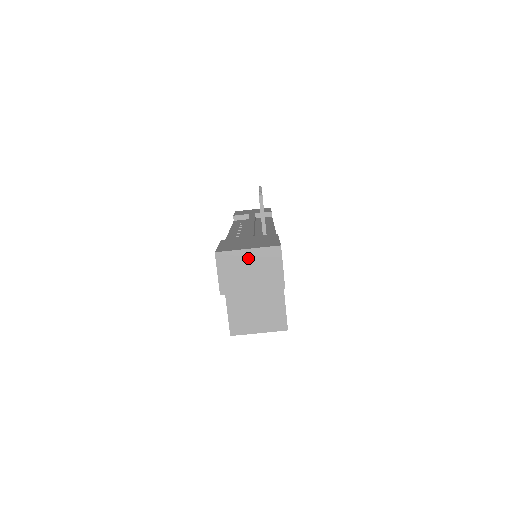
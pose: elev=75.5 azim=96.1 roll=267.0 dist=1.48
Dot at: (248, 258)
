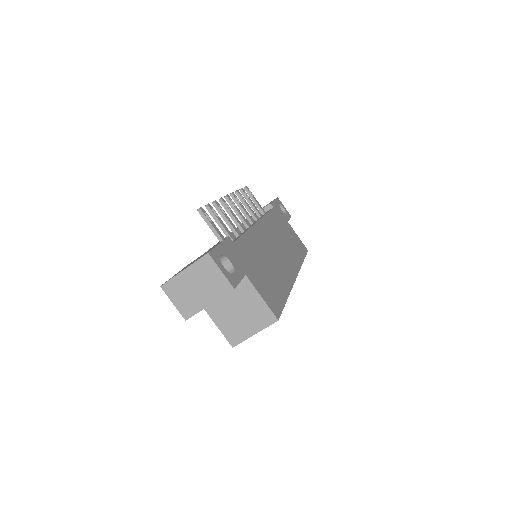
Dot at: (188, 278)
